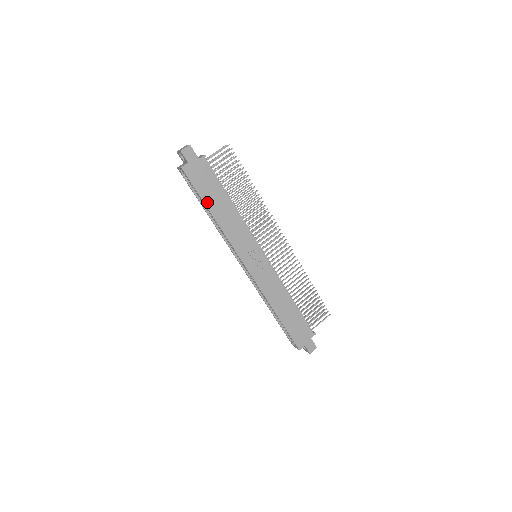
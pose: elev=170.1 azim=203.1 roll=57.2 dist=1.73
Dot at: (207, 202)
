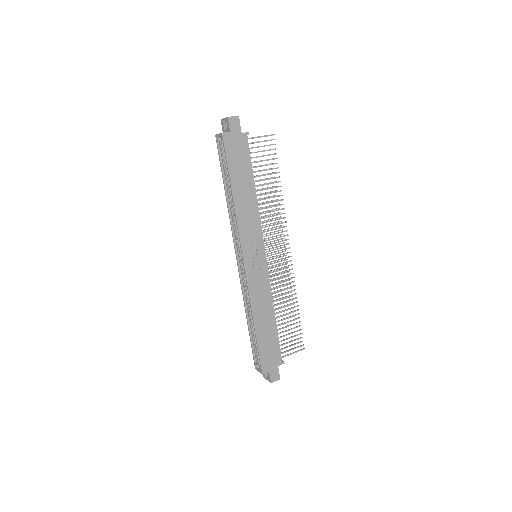
Dot at: (232, 178)
